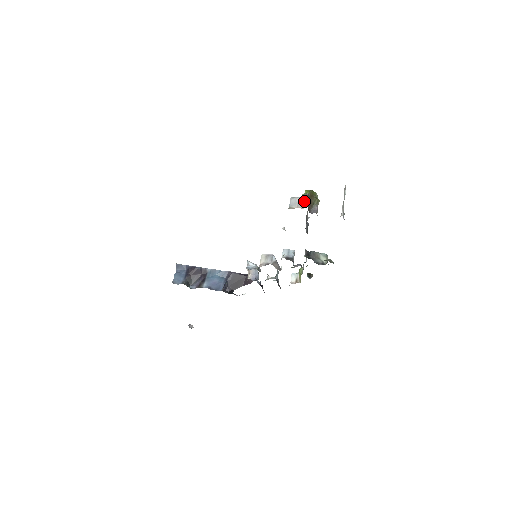
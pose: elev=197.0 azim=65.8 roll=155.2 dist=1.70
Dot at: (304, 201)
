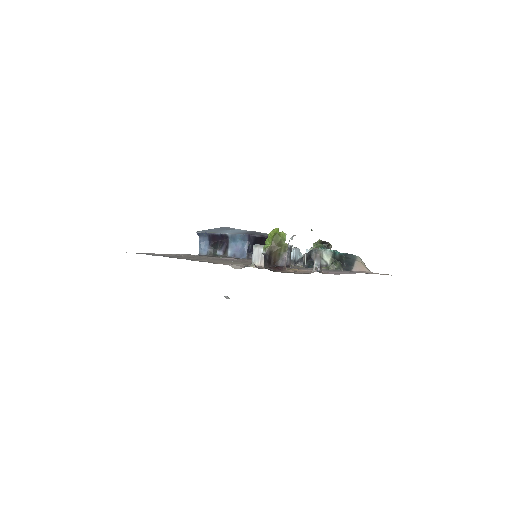
Dot at: occluded
